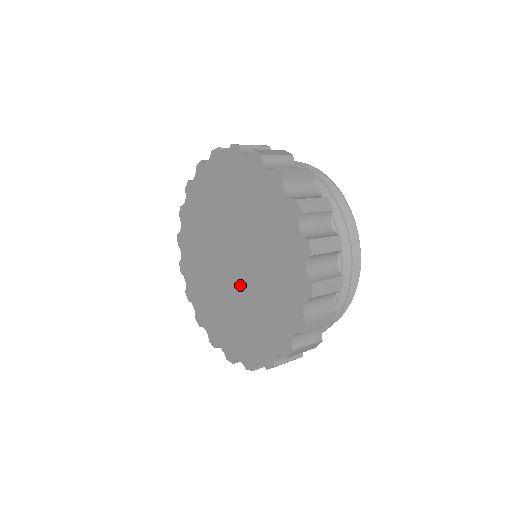
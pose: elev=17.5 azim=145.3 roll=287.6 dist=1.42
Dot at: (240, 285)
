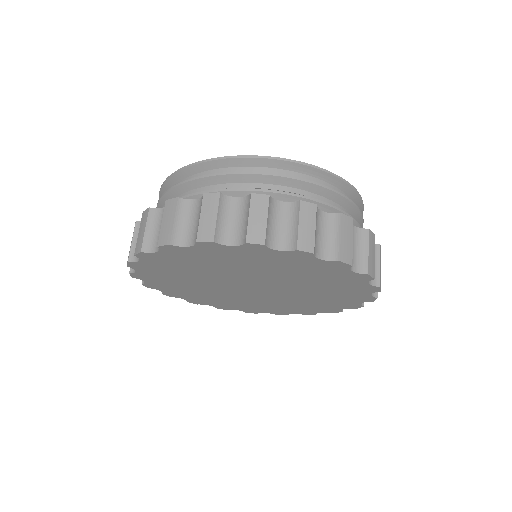
Dot at: (260, 296)
